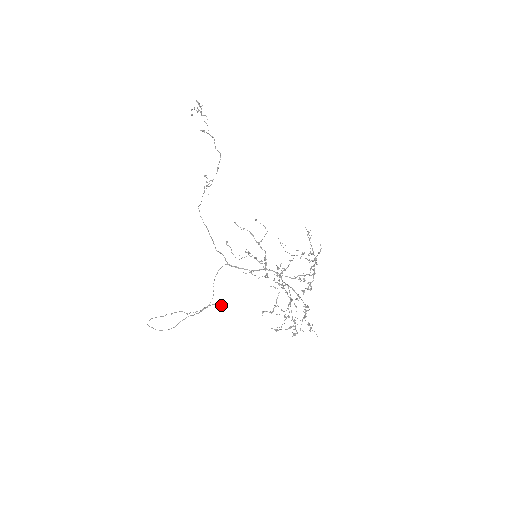
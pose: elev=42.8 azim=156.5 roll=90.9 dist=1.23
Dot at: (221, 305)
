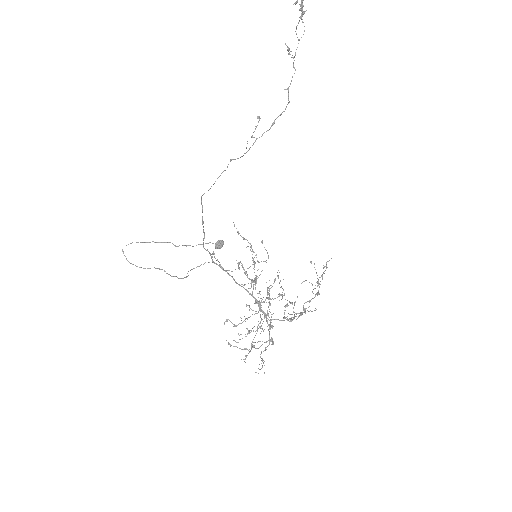
Dot at: (219, 247)
